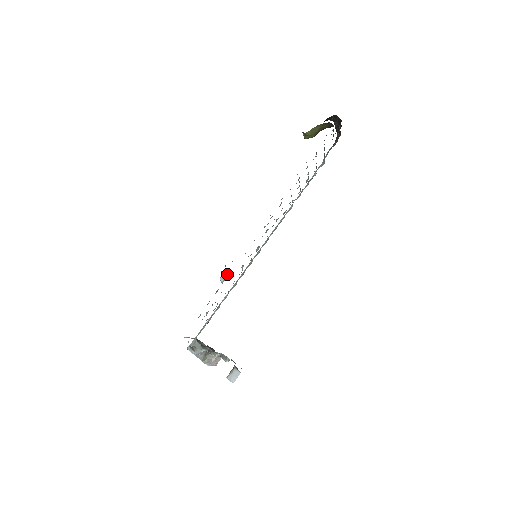
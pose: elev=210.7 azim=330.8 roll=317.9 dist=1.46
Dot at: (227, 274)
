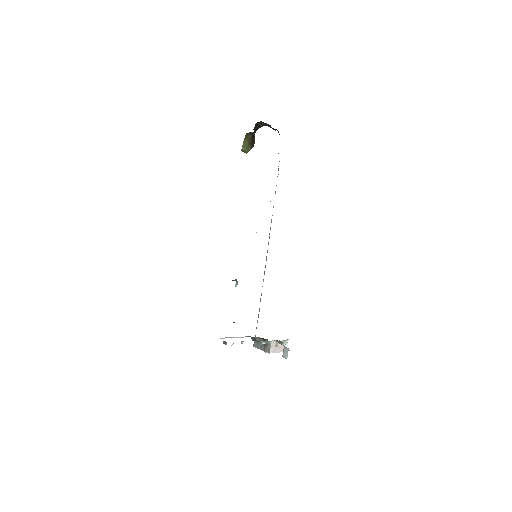
Dot at: (236, 280)
